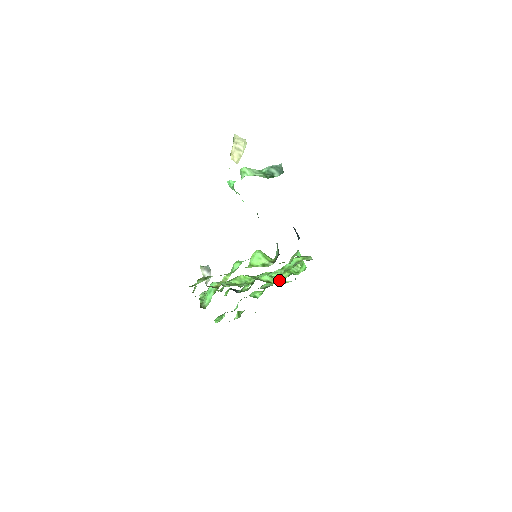
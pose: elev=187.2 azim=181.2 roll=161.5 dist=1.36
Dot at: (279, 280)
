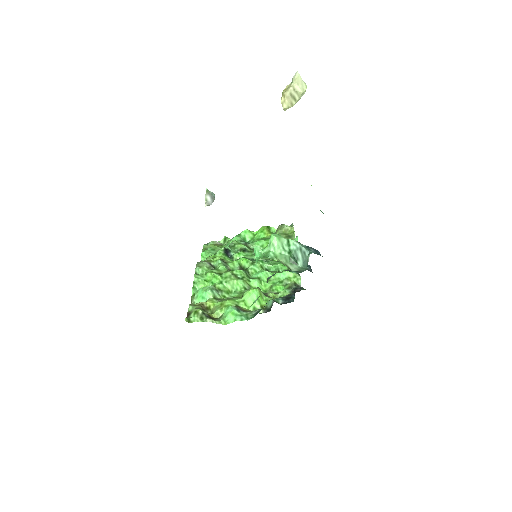
Dot at: occluded
